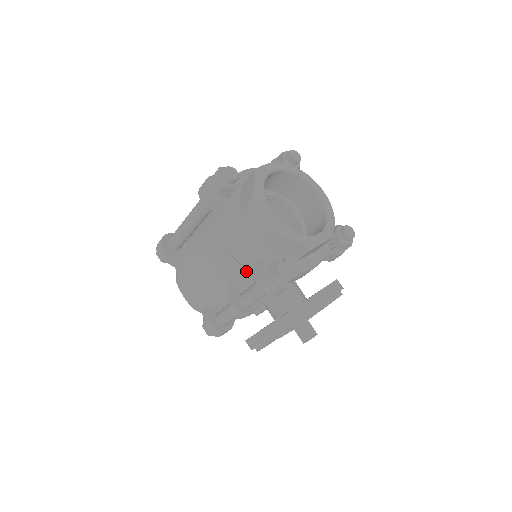
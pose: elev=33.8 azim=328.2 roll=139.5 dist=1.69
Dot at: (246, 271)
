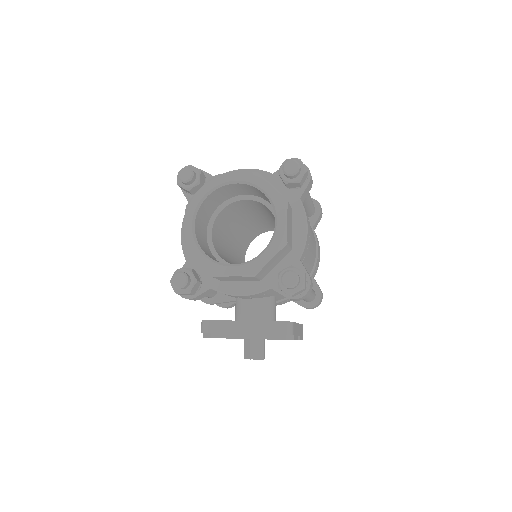
Dot at: occluded
